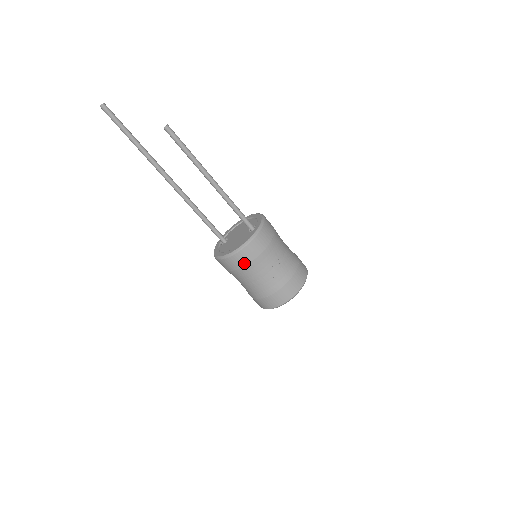
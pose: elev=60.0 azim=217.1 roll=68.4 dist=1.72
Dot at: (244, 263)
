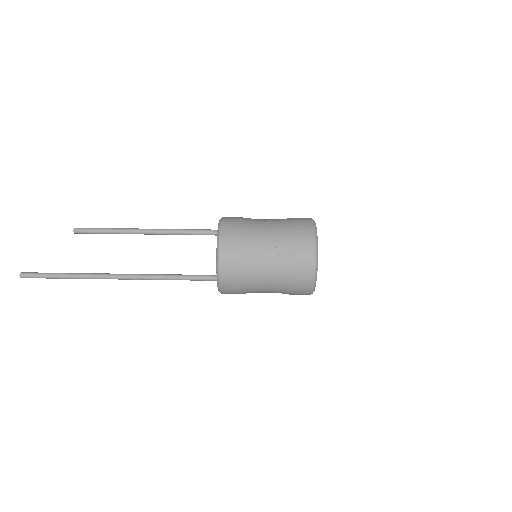
Dot at: (236, 247)
